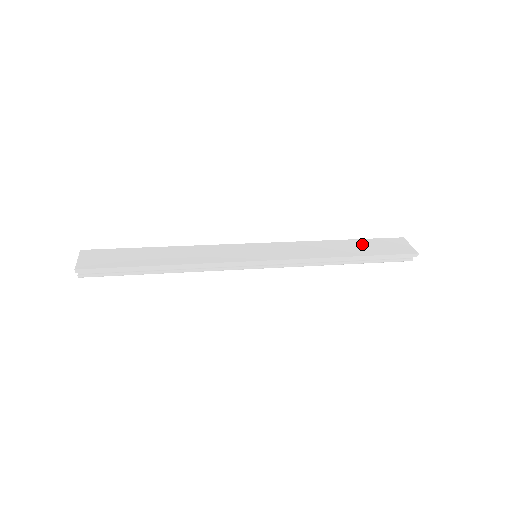
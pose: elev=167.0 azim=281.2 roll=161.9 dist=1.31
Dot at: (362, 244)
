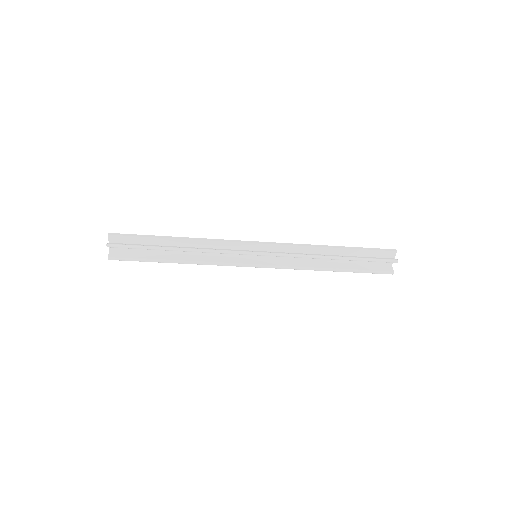
Dot at: (349, 262)
